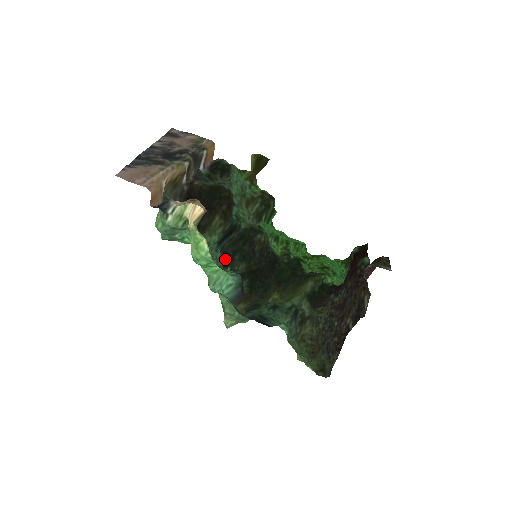
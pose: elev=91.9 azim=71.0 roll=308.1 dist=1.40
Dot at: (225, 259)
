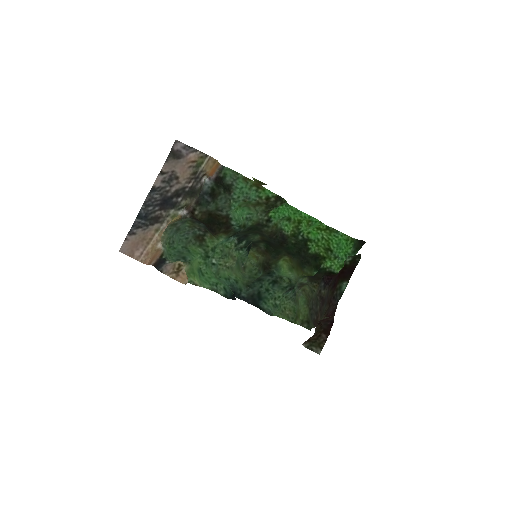
Dot at: (240, 237)
